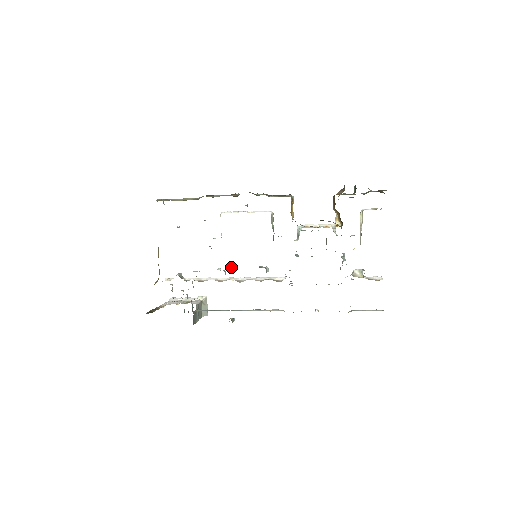
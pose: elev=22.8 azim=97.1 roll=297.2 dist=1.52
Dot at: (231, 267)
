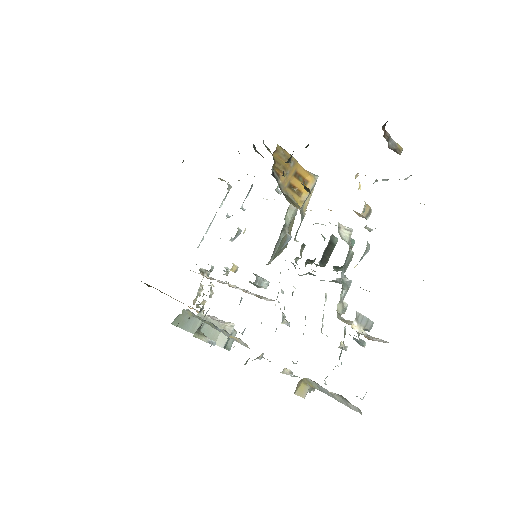
Dot at: (235, 268)
